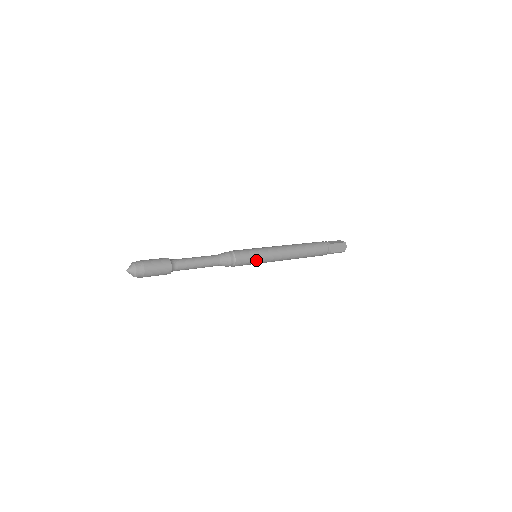
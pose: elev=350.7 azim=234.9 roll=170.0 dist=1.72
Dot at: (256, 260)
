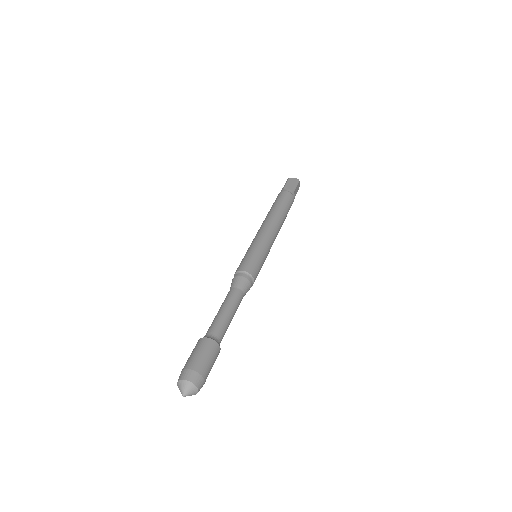
Dot at: (263, 263)
